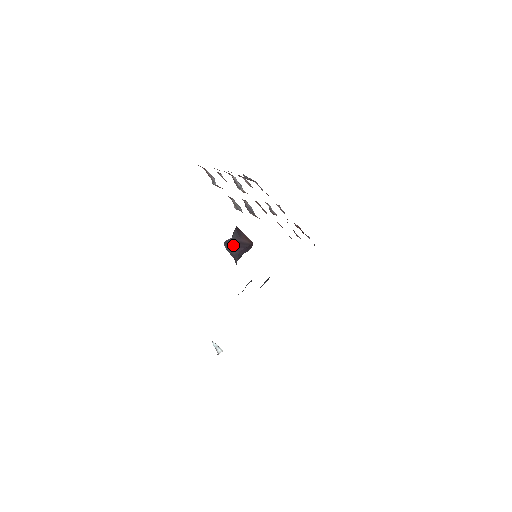
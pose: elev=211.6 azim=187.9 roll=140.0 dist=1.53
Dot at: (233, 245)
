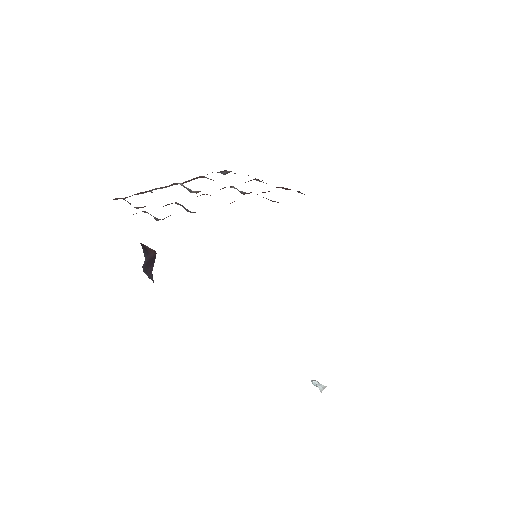
Dot at: (147, 268)
